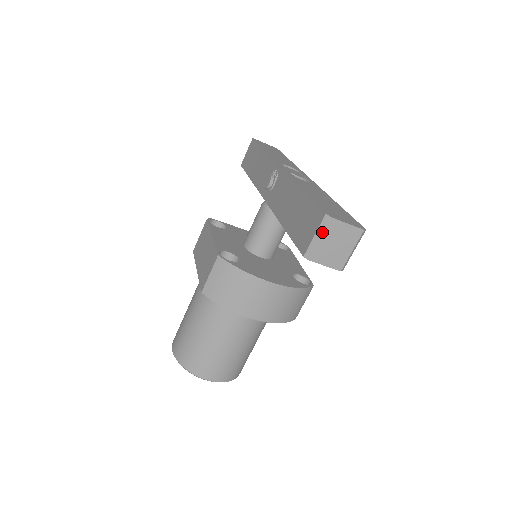
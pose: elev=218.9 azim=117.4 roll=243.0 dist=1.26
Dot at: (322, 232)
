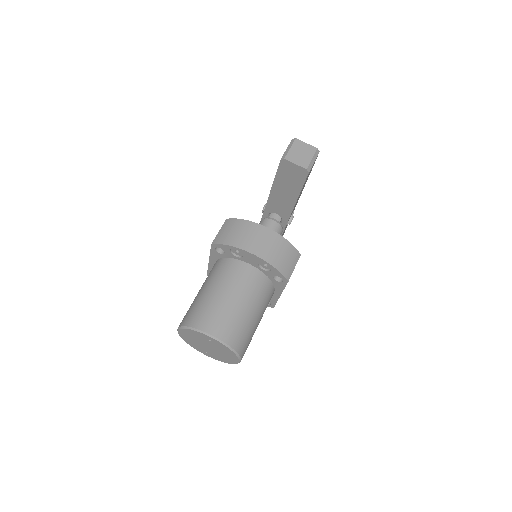
Dot at: (291, 145)
